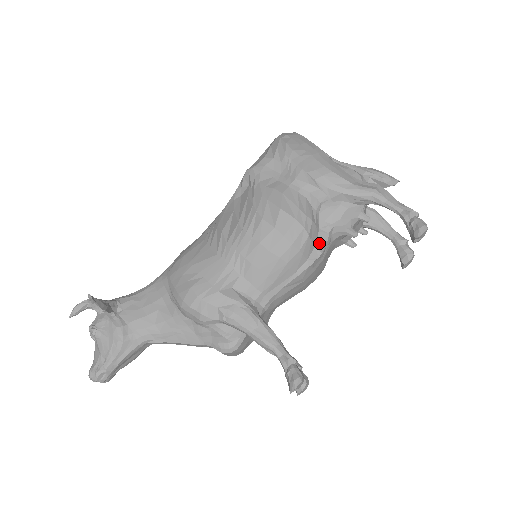
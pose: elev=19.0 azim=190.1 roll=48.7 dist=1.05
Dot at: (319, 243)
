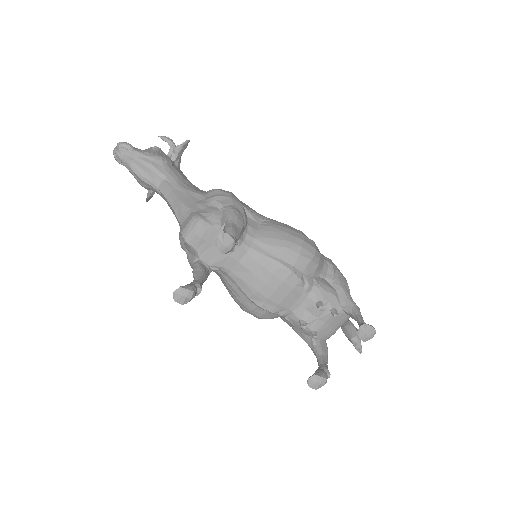
Dot at: (305, 277)
